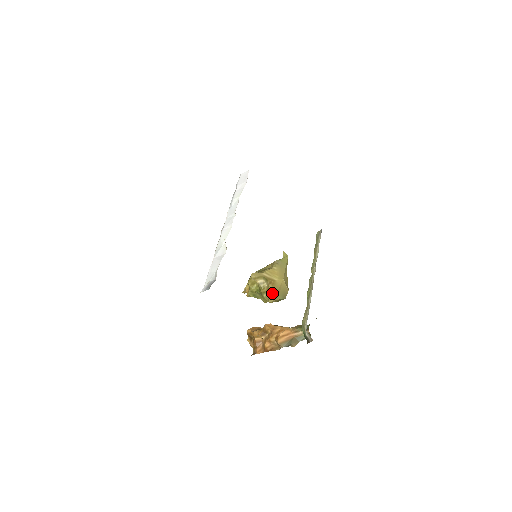
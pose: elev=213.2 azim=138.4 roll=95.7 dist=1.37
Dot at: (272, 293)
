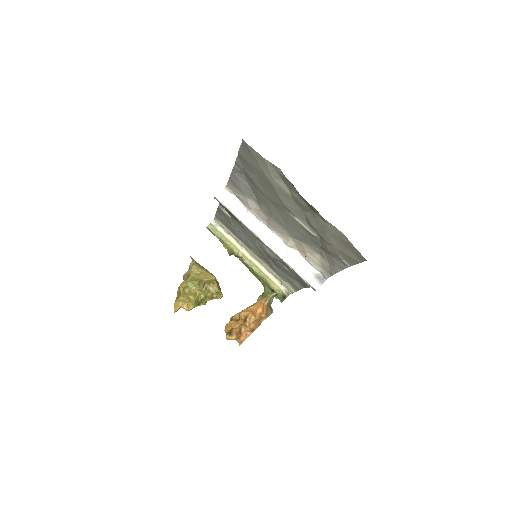
Dot at: (220, 290)
